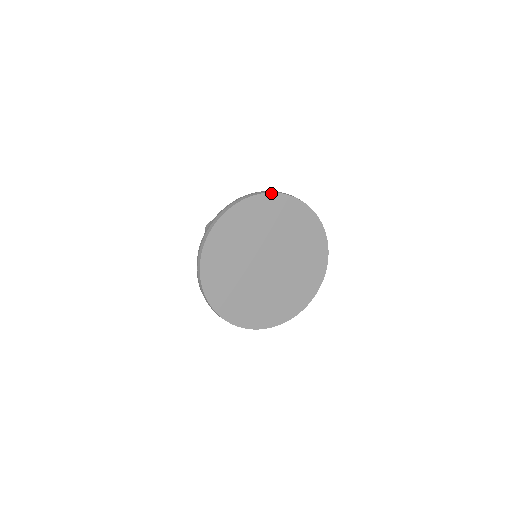
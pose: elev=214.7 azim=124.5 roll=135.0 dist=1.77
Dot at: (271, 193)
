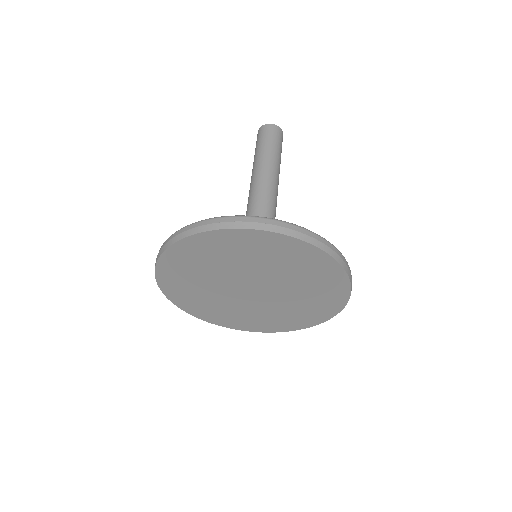
Dot at: (328, 254)
